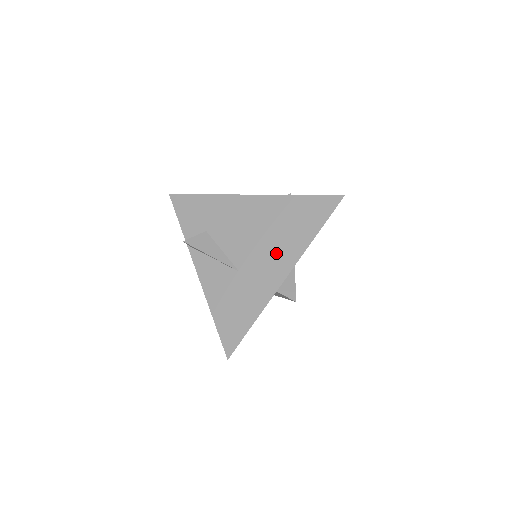
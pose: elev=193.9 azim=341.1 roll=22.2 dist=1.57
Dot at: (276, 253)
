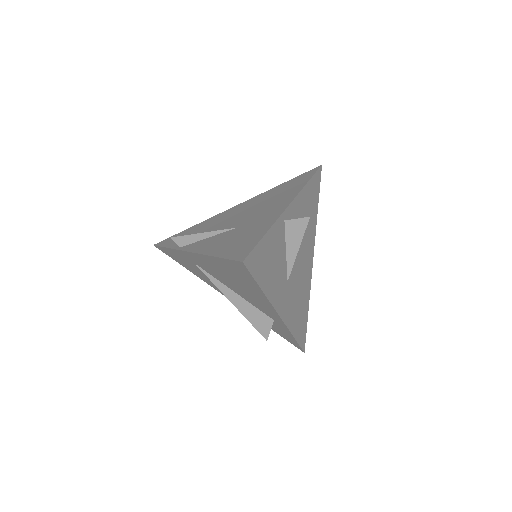
Dot at: (273, 204)
